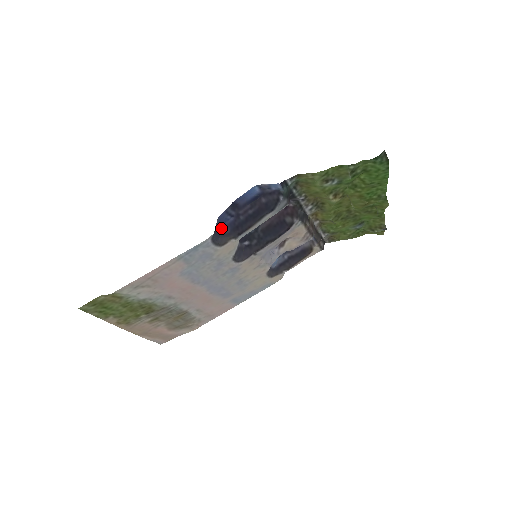
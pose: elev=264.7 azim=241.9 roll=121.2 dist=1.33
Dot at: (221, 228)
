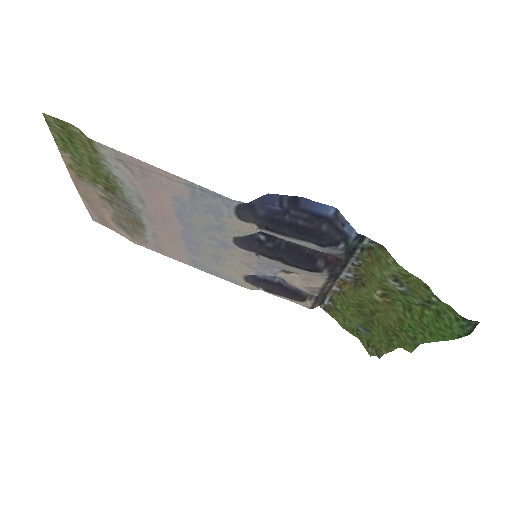
Dot at: (259, 204)
